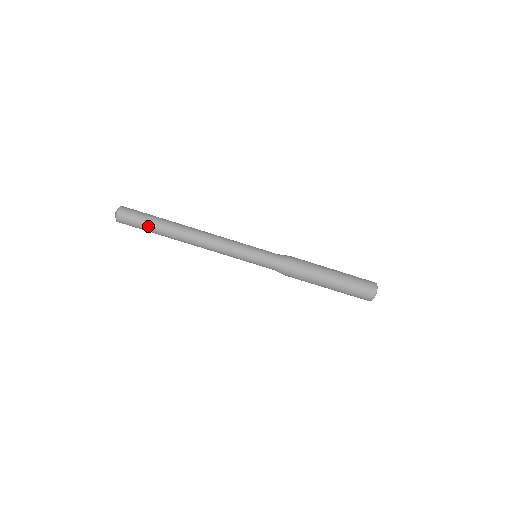
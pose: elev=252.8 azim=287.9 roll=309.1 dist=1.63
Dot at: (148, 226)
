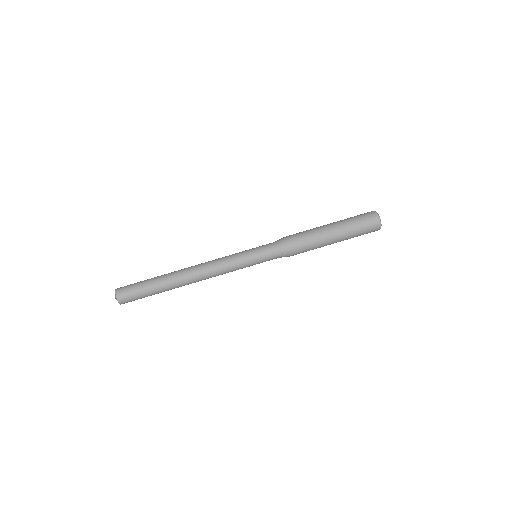
Dot at: (148, 287)
